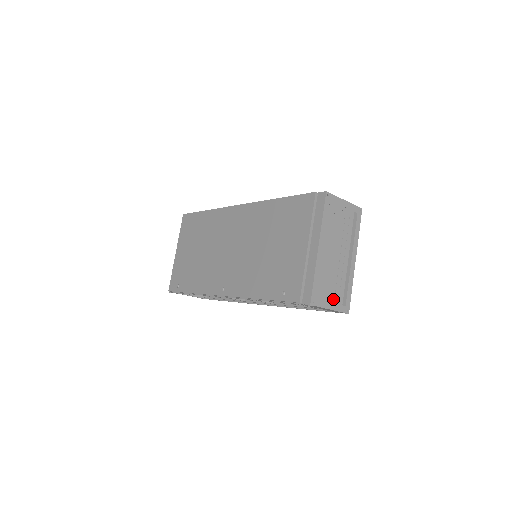
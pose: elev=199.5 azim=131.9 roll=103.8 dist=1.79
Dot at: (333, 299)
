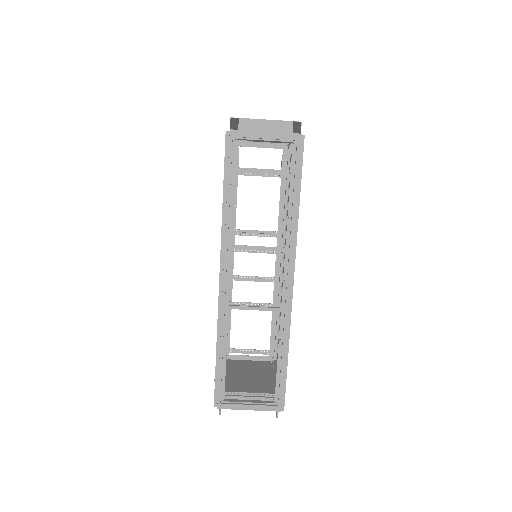
Dot at: occluded
